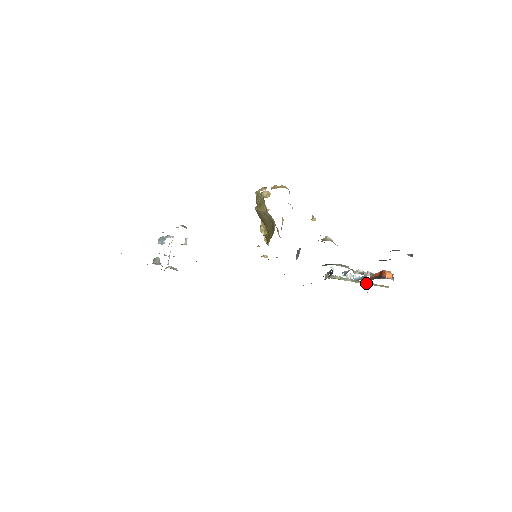
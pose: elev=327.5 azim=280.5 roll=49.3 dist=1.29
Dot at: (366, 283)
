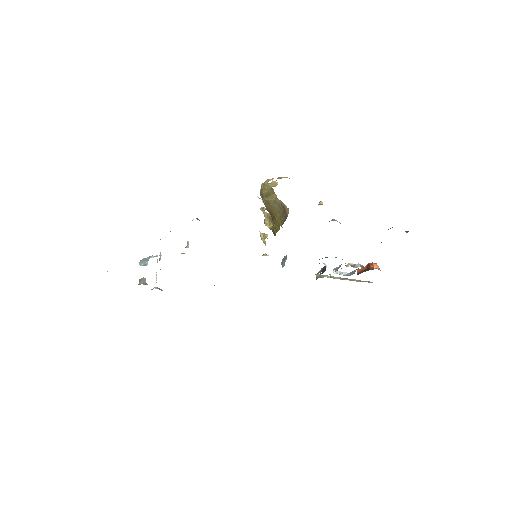
Dot at: (353, 280)
